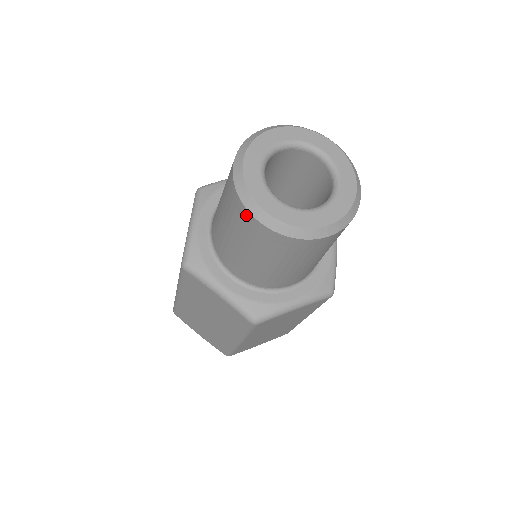
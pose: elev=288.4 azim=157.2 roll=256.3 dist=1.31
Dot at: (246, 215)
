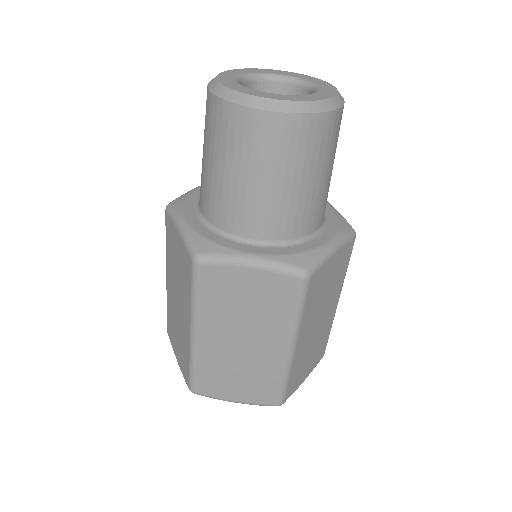
Dot at: (252, 117)
